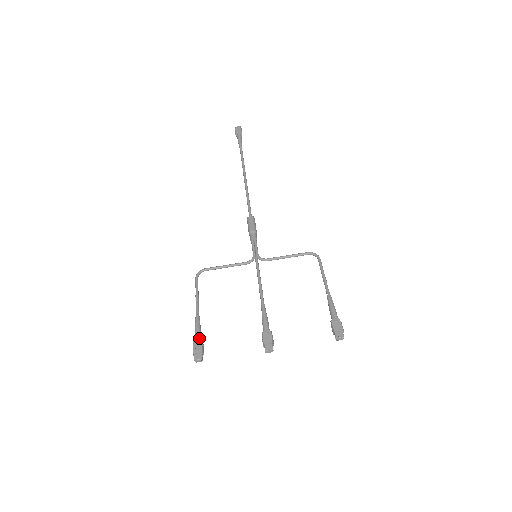
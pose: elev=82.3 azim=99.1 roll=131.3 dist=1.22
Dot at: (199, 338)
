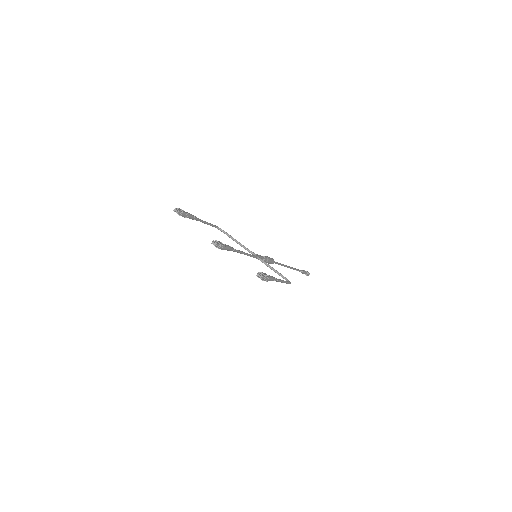
Dot at: (188, 214)
